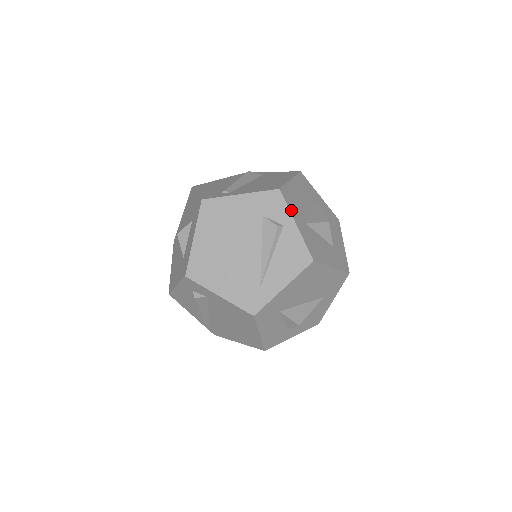
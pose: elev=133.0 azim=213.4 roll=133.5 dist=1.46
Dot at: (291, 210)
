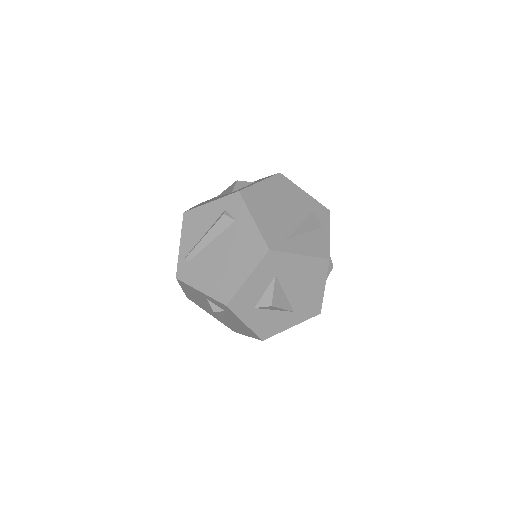
Dot at: occluded
